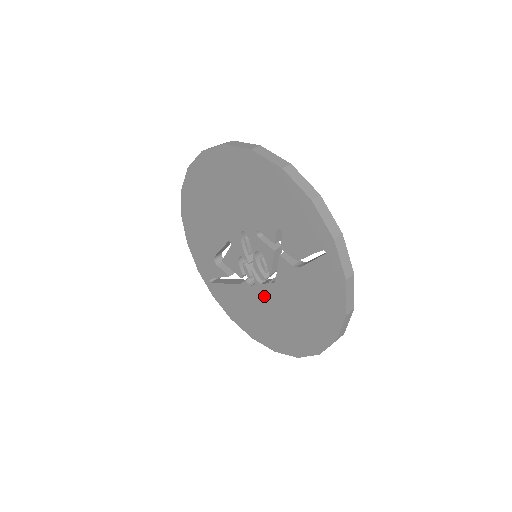
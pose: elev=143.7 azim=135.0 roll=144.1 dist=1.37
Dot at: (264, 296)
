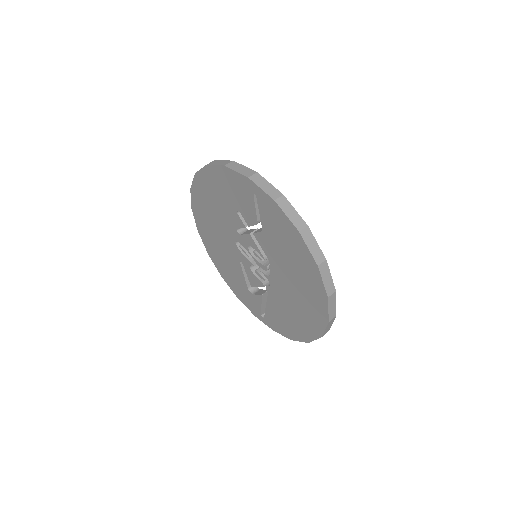
Dot at: (278, 285)
